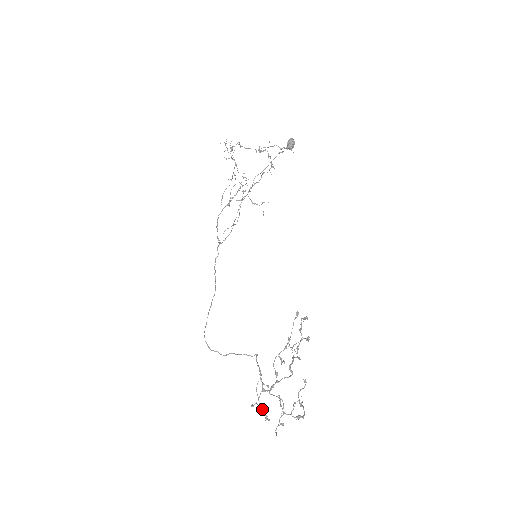
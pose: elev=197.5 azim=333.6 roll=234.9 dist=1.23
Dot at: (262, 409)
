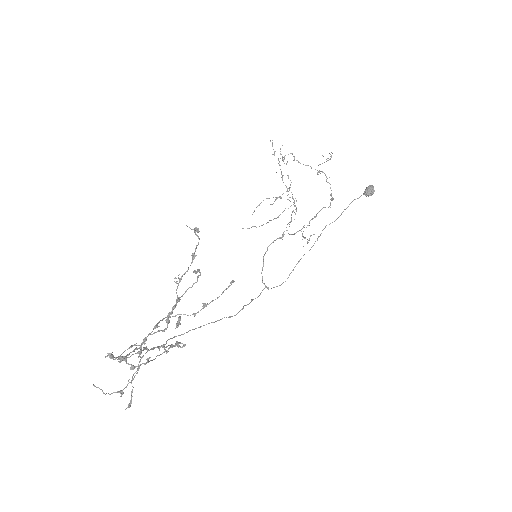
Dot at: occluded
